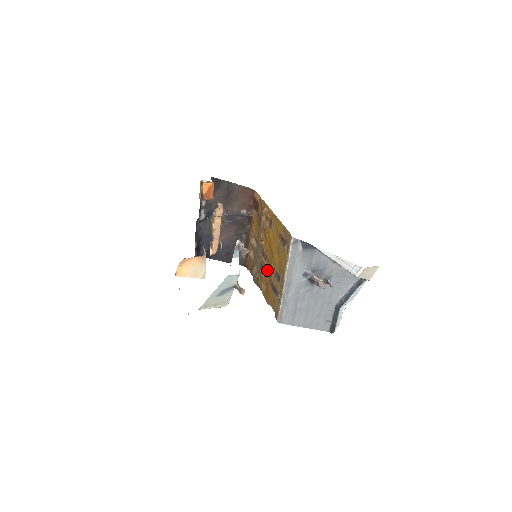
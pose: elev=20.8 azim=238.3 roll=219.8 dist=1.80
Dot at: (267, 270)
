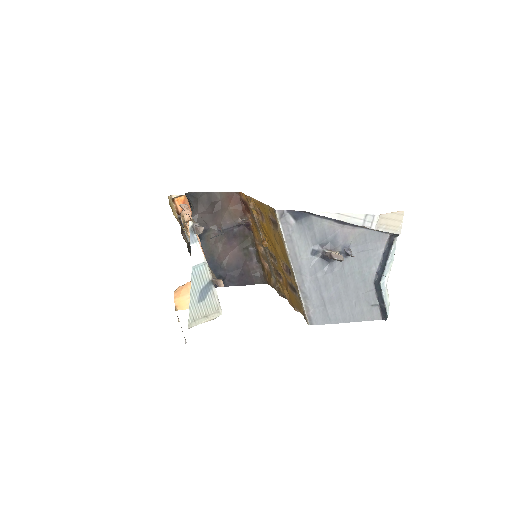
Dot at: (280, 271)
